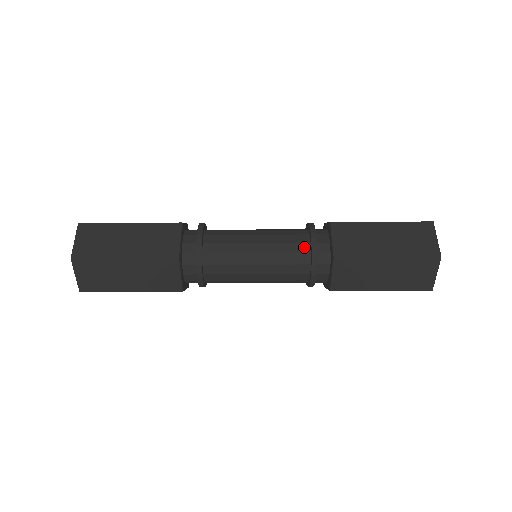
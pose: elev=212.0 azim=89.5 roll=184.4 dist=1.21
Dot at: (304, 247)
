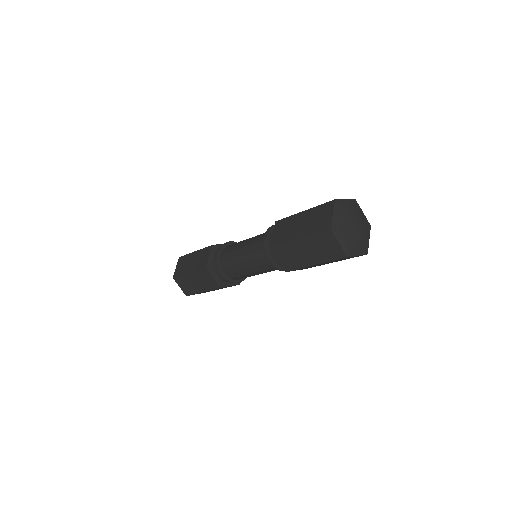
Dot at: occluded
